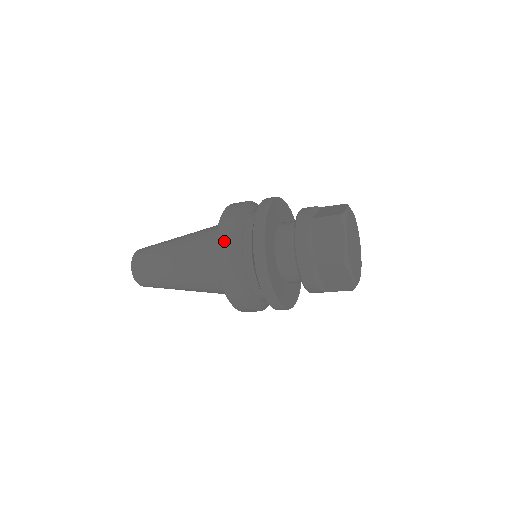
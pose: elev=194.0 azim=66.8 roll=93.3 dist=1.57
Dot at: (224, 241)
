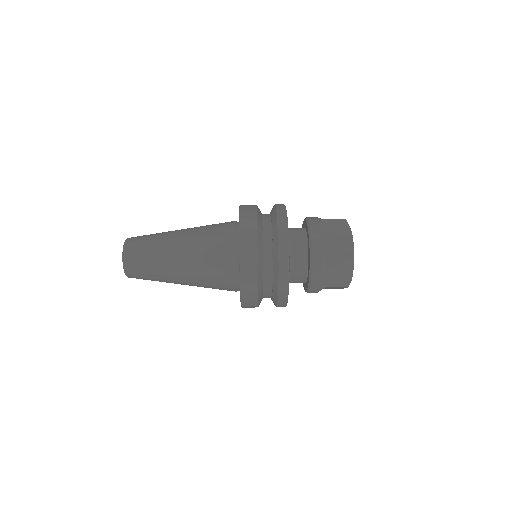
Dot at: (249, 273)
